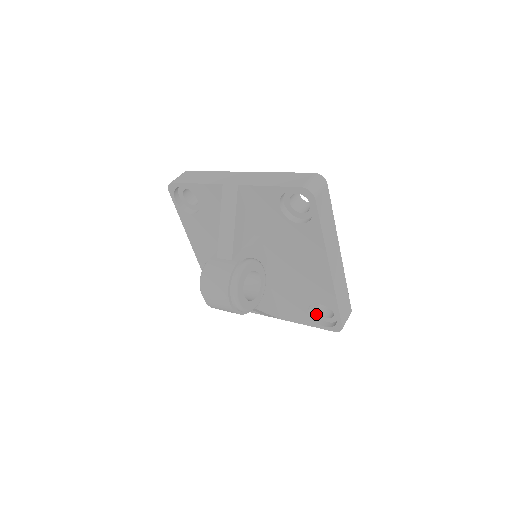
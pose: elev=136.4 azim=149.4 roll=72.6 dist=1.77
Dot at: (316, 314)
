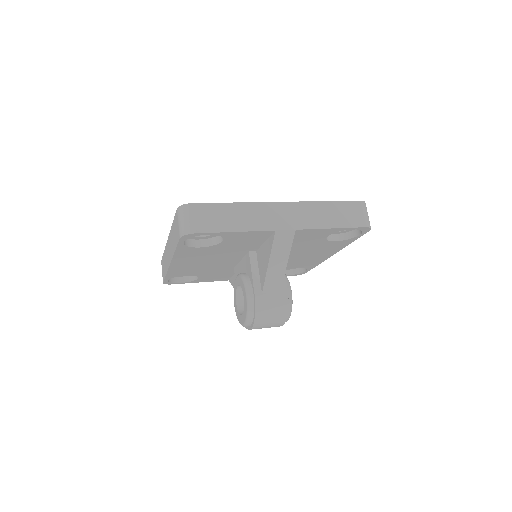
Dot at: occluded
